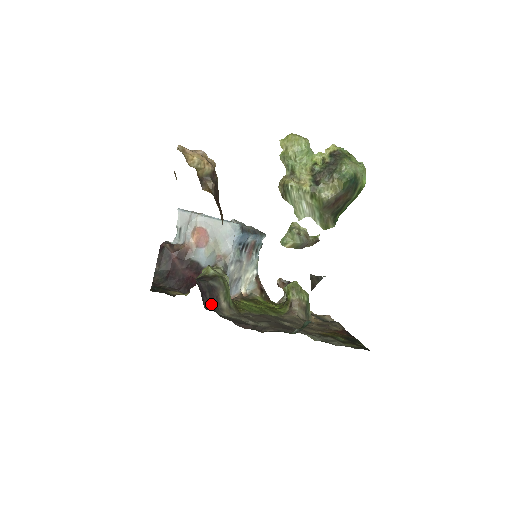
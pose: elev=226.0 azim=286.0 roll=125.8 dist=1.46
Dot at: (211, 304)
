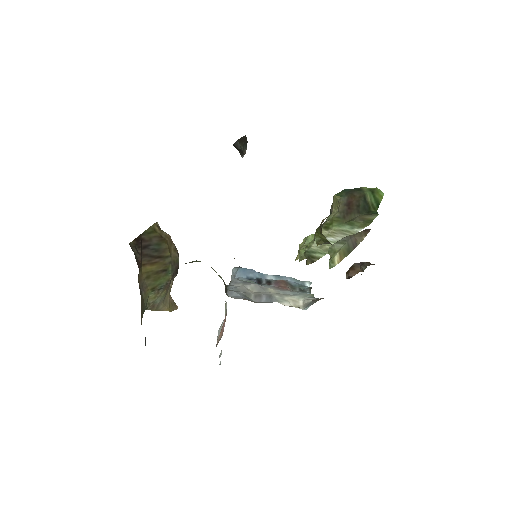
Dot at: occluded
